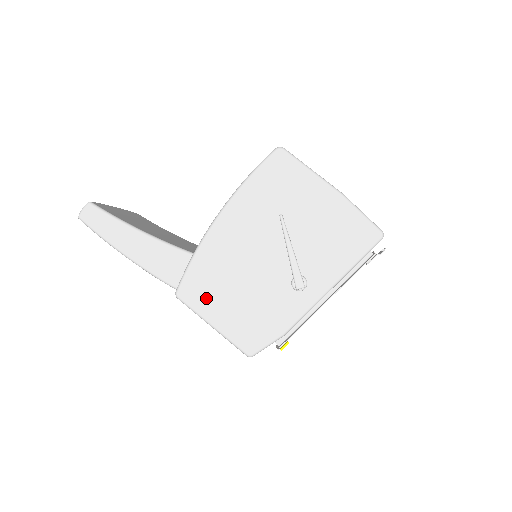
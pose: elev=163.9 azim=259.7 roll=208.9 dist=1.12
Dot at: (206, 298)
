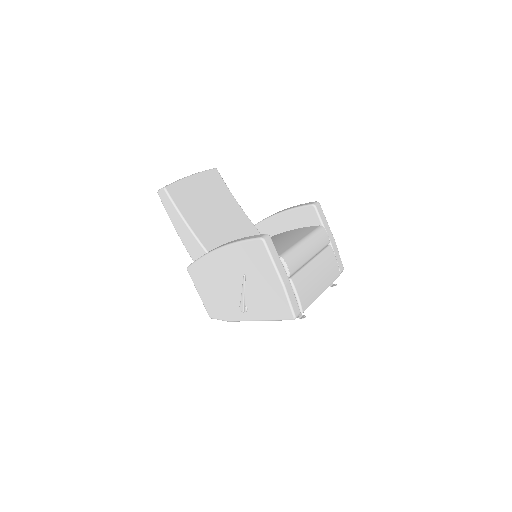
Dot at: (200, 280)
